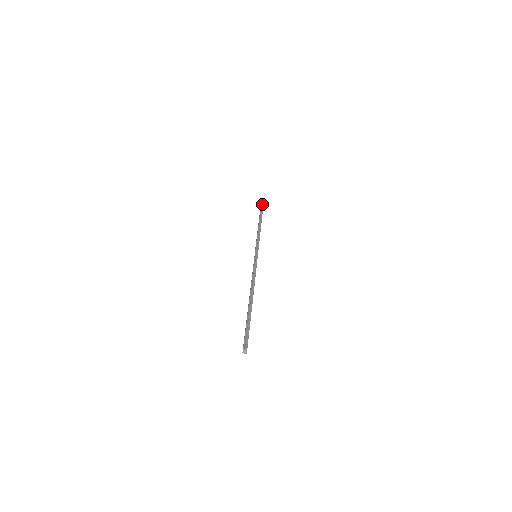
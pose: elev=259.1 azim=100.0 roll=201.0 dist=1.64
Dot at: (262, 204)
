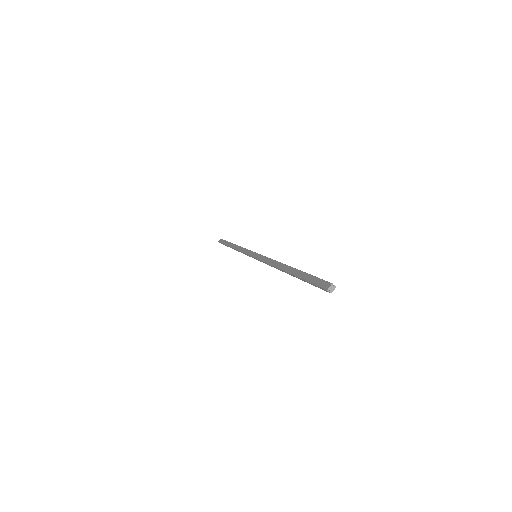
Dot at: occluded
